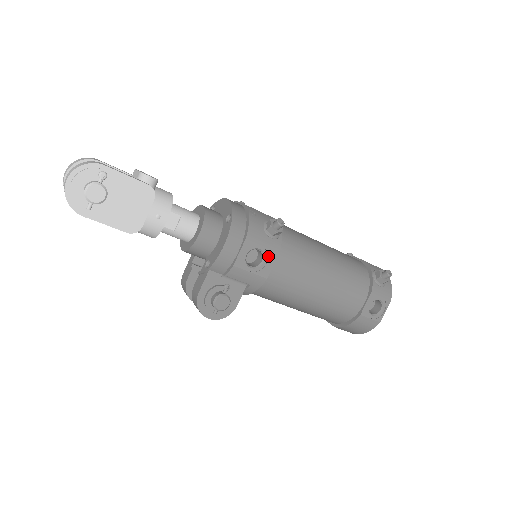
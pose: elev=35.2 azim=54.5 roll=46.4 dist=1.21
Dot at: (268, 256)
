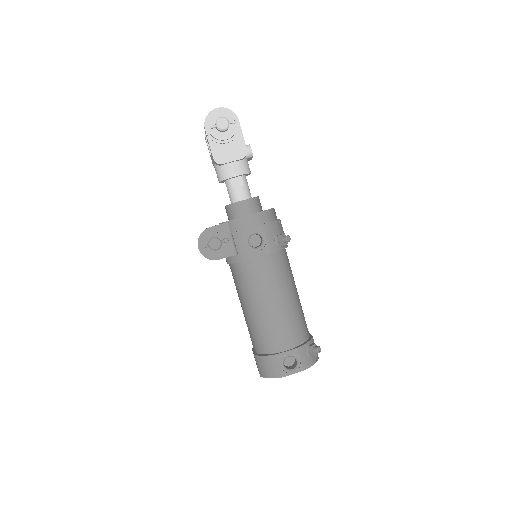
Dot at: (264, 248)
